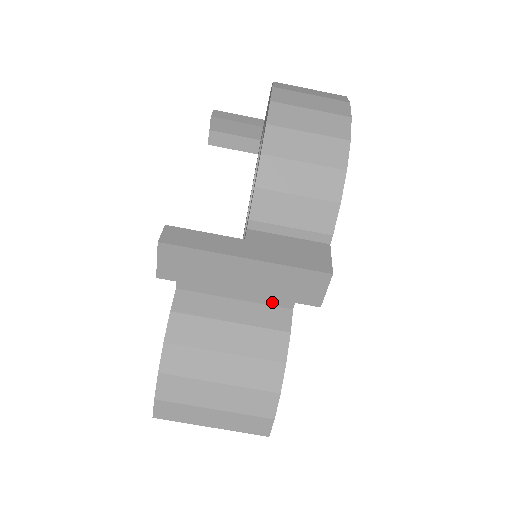
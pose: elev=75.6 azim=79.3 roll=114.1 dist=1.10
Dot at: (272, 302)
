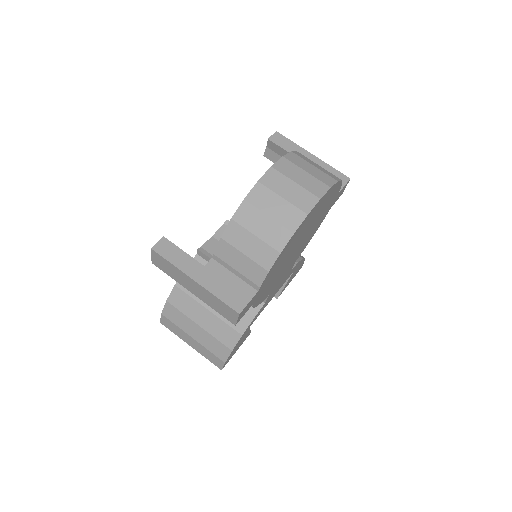
Dot at: occluded
